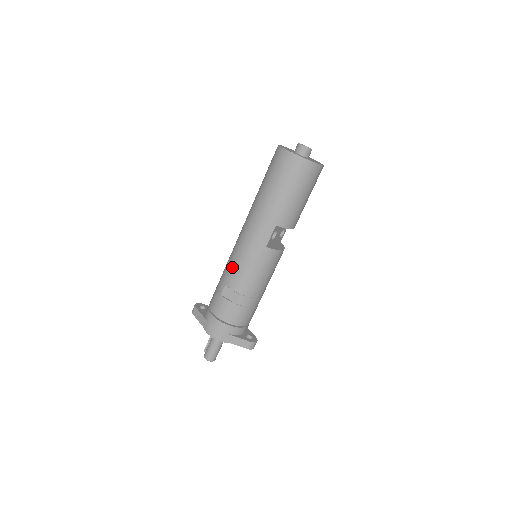
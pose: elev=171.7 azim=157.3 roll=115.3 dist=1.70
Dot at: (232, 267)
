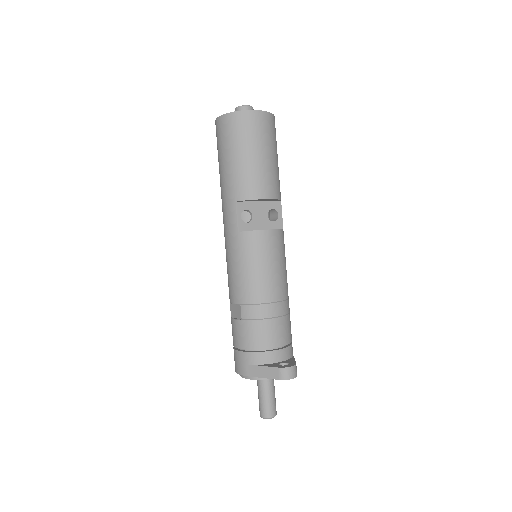
Dot at: occluded
